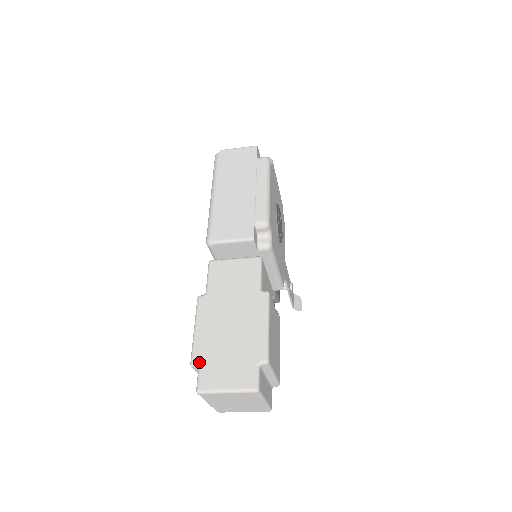
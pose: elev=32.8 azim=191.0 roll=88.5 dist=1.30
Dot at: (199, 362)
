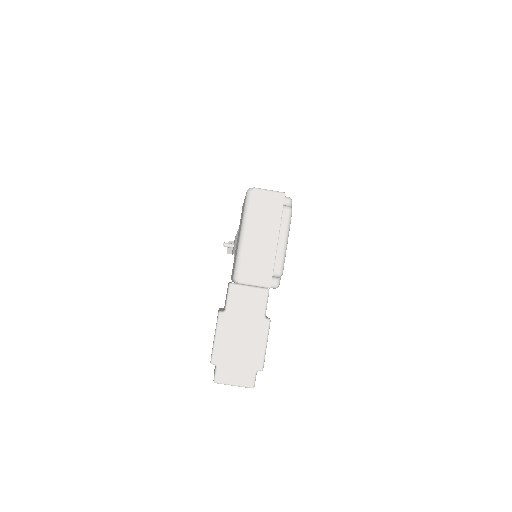
Dot at: (217, 363)
